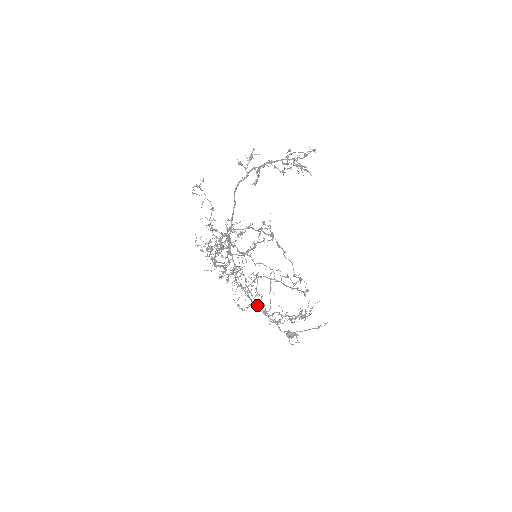
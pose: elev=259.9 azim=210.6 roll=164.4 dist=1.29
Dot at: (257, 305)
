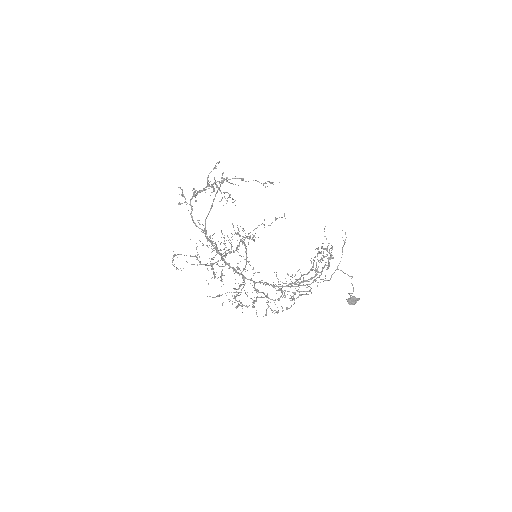
Dot at: occluded
